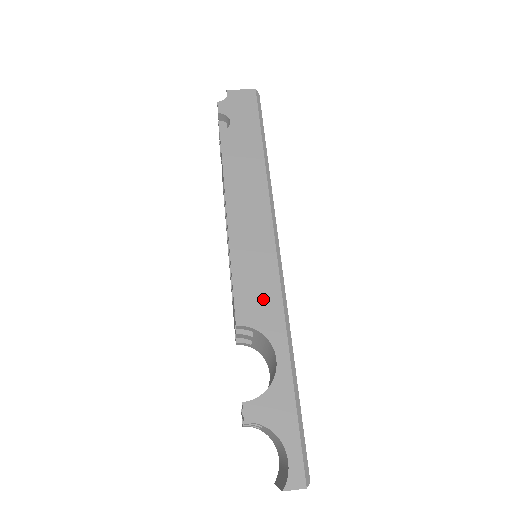
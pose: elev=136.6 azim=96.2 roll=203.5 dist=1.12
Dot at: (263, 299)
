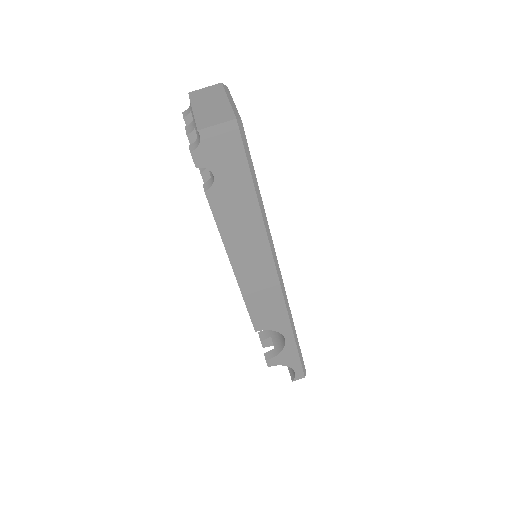
Dot at: (273, 314)
